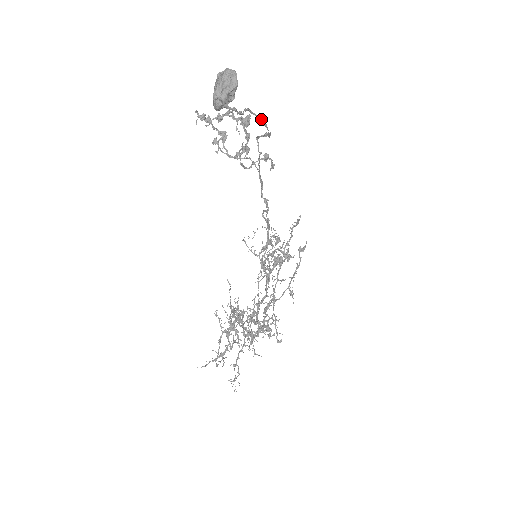
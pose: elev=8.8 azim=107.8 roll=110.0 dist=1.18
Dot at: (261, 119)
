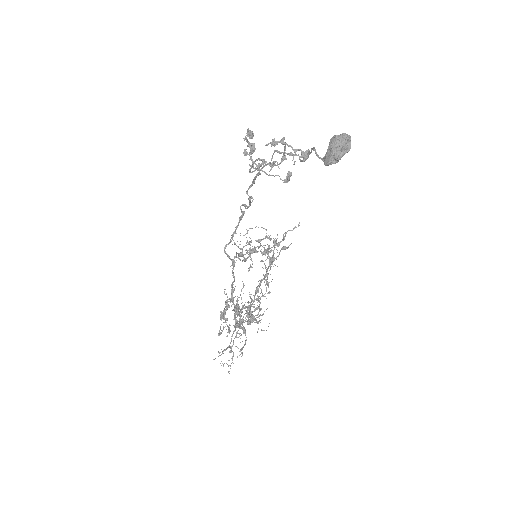
Dot at: (311, 152)
